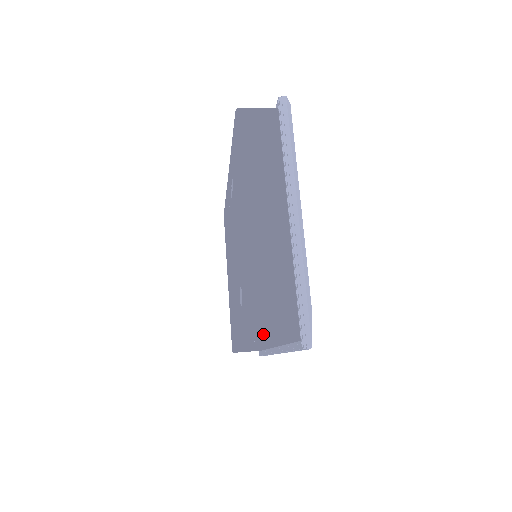
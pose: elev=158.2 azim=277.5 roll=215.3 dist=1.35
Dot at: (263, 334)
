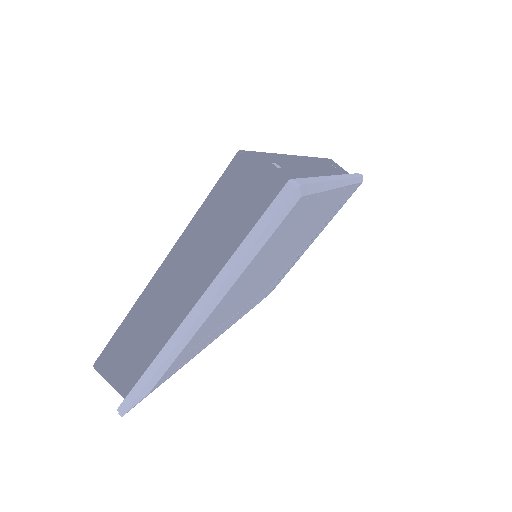
Dot at: (103, 369)
